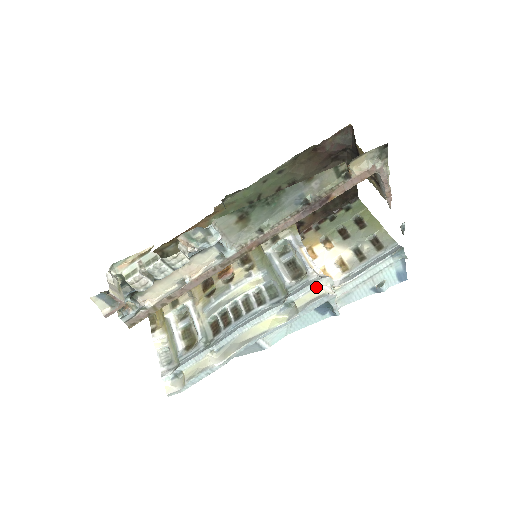
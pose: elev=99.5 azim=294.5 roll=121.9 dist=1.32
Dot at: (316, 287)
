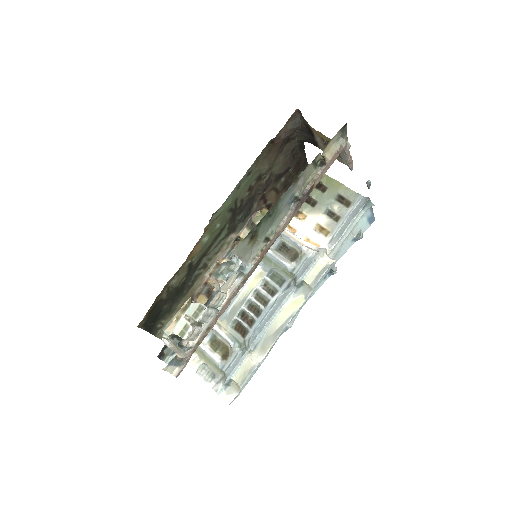
Dot at: (317, 261)
